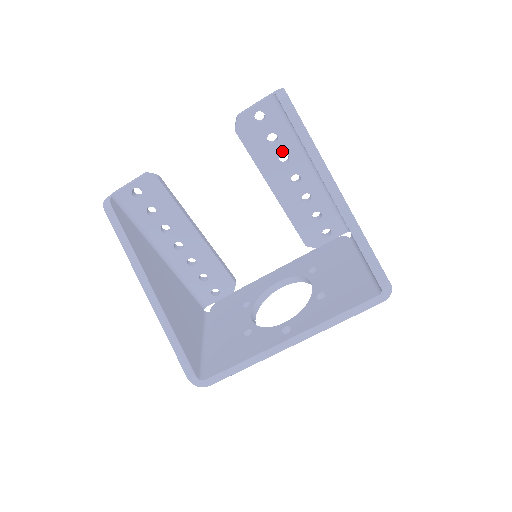
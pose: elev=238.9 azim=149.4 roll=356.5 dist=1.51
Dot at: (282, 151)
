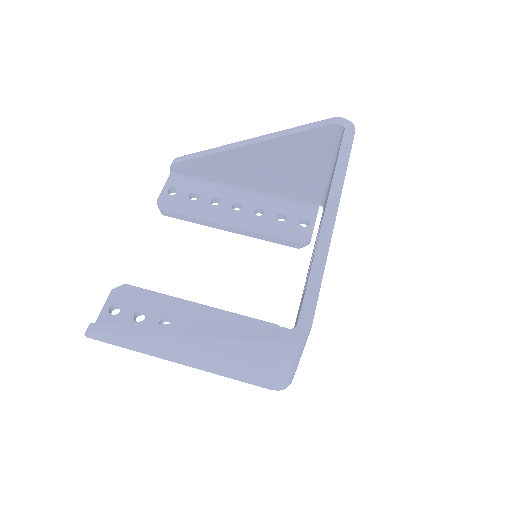
Dot at: (208, 198)
